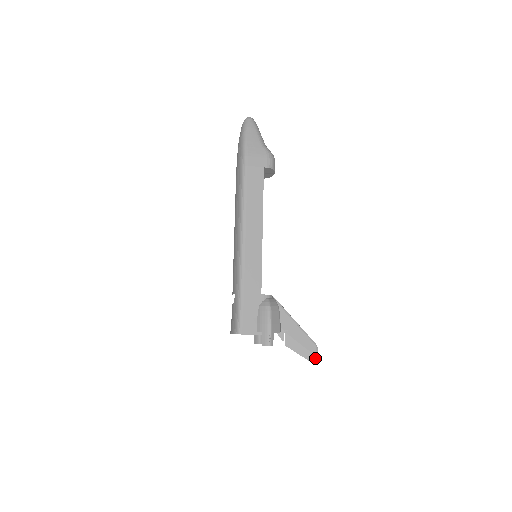
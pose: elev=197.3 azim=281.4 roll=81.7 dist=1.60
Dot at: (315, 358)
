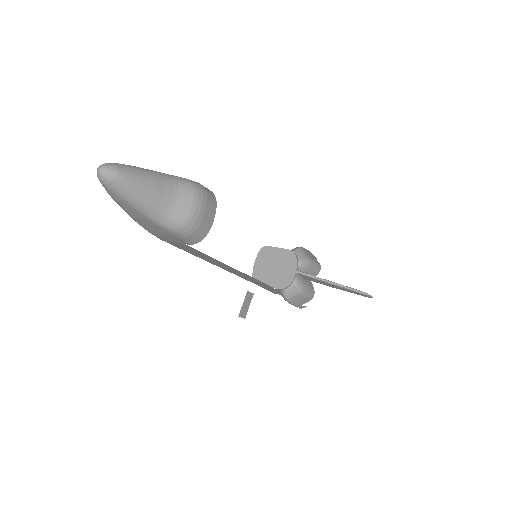
Dot at: occluded
